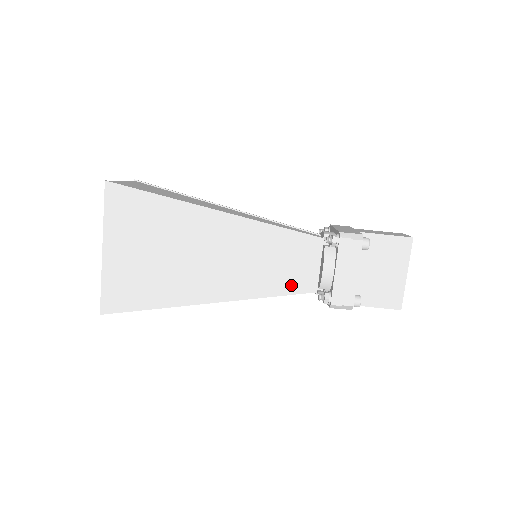
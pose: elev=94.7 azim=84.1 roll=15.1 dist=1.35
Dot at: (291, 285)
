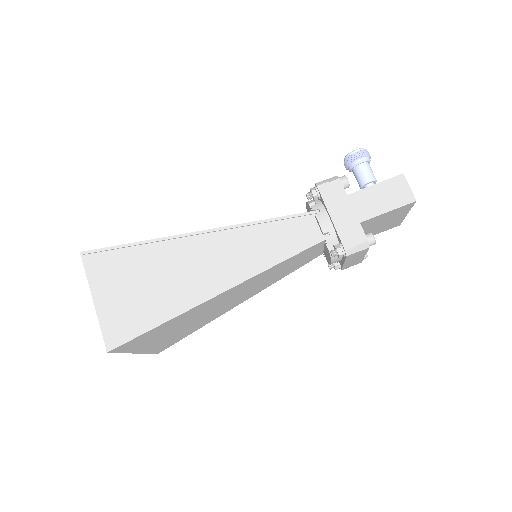
Dot at: (300, 265)
